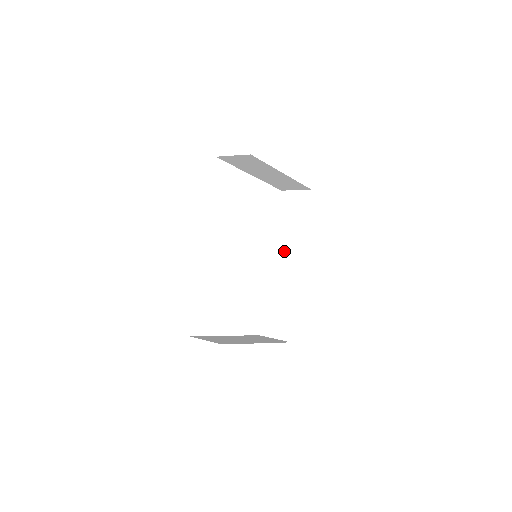
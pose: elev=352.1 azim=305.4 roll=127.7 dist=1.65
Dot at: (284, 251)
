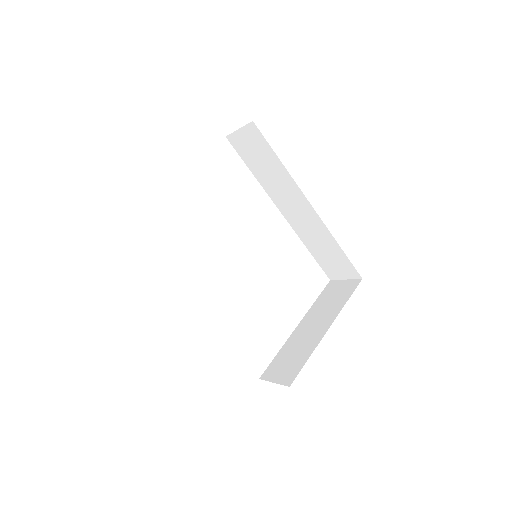
Dot at: (283, 199)
